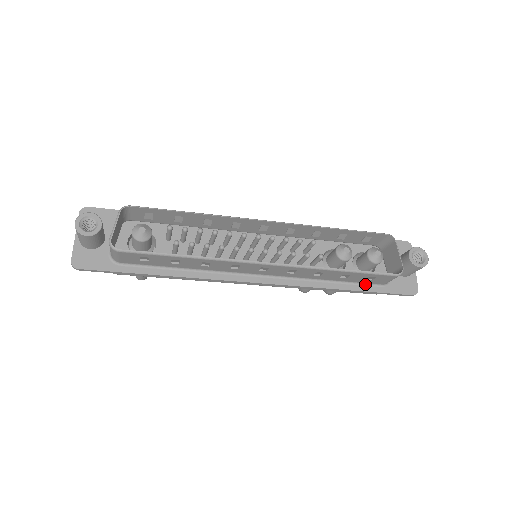
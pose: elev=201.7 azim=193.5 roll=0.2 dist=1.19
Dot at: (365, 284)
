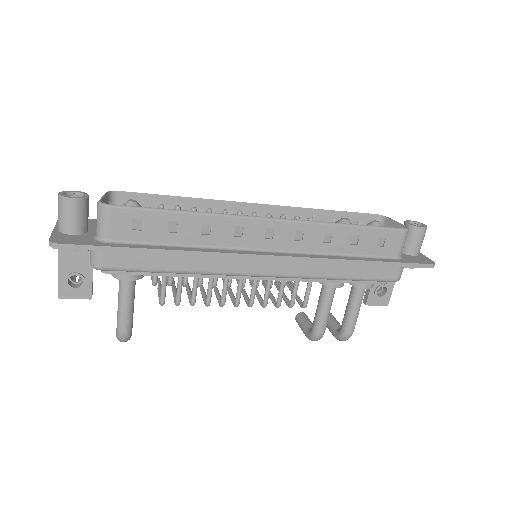
Dot at: (379, 258)
